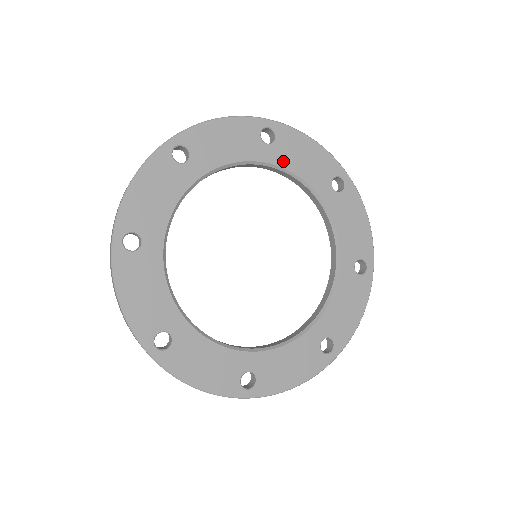
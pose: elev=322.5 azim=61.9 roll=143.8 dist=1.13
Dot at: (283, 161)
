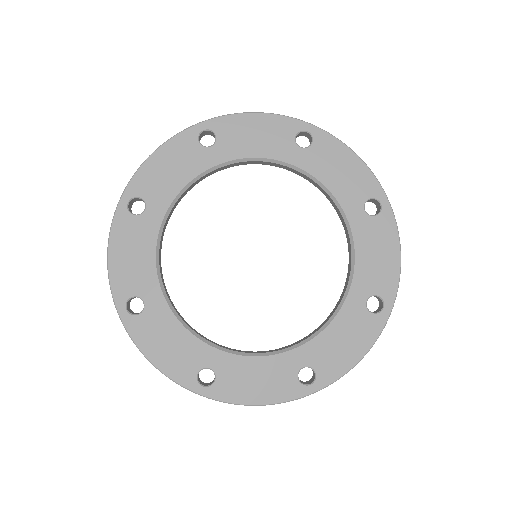
Dot at: (313, 168)
